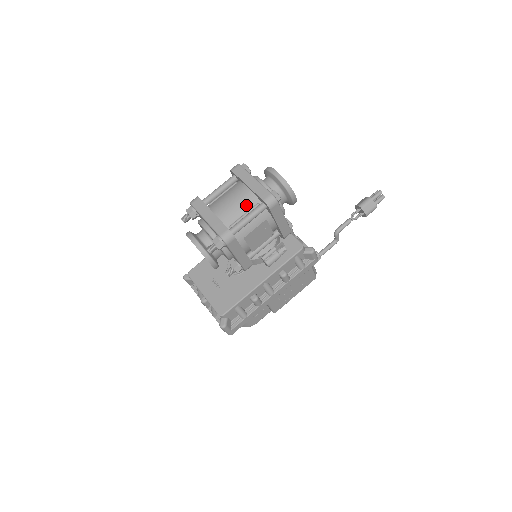
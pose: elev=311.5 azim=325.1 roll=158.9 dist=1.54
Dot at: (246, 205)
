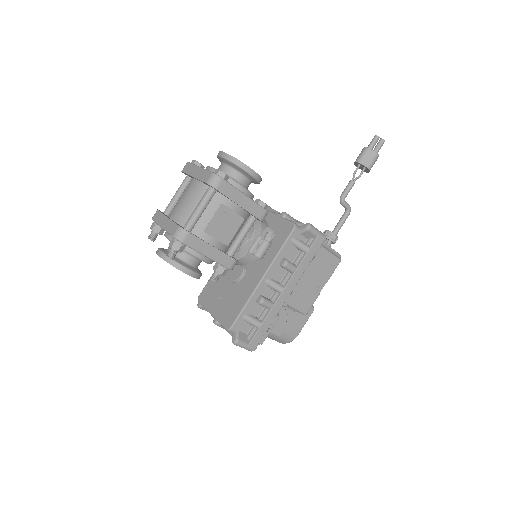
Dot at: (196, 197)
